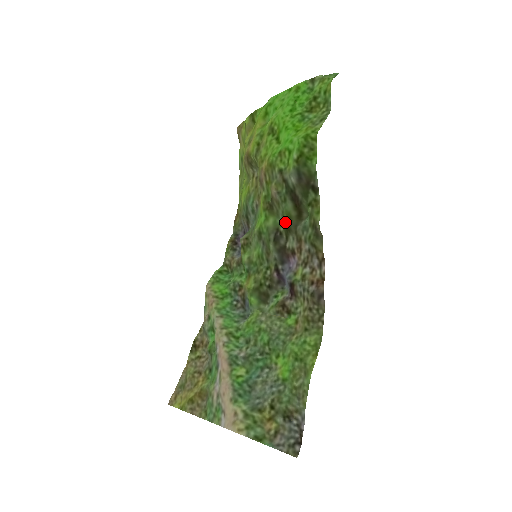
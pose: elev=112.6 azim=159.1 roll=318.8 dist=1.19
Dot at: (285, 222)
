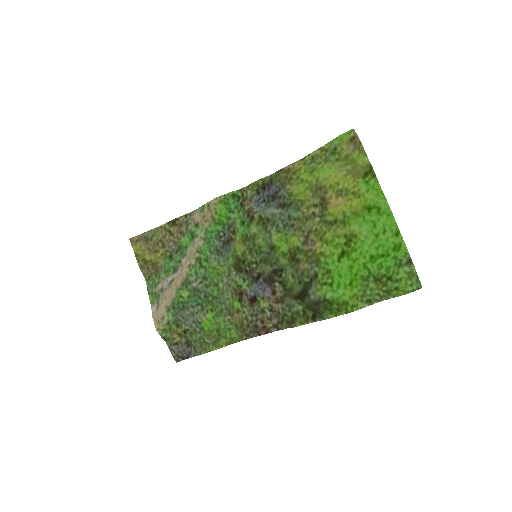
Dot at: (286, 286)
